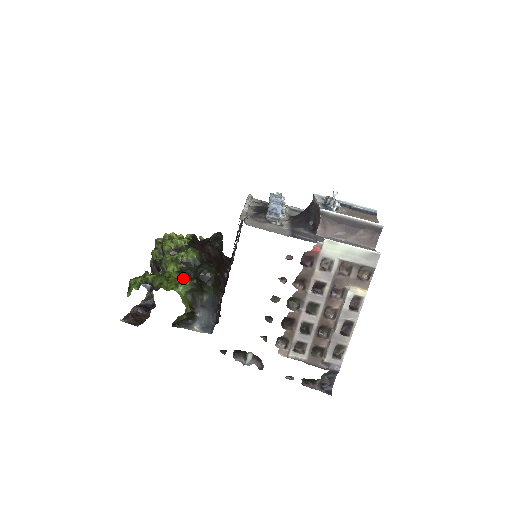
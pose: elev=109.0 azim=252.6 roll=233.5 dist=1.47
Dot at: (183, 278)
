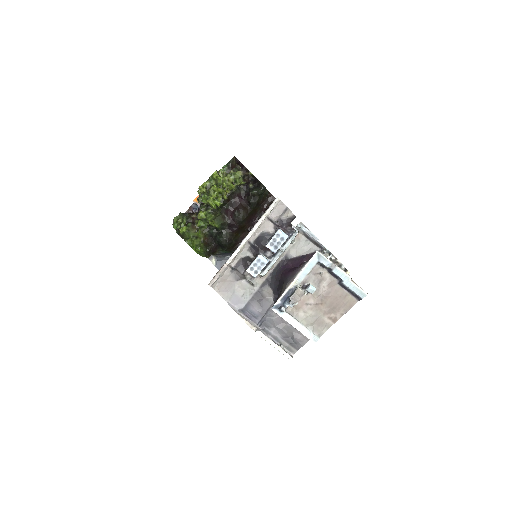
Dot at: (206, 235)
